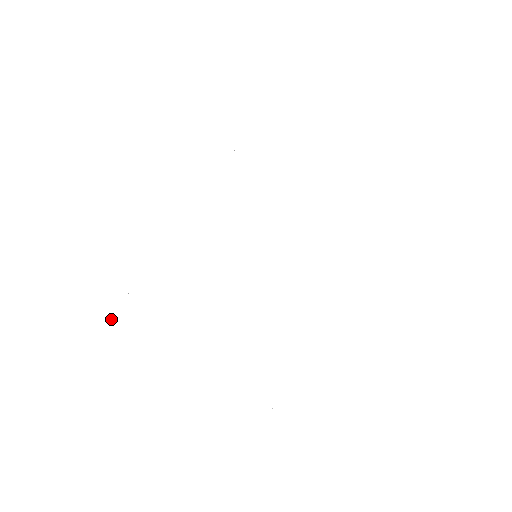
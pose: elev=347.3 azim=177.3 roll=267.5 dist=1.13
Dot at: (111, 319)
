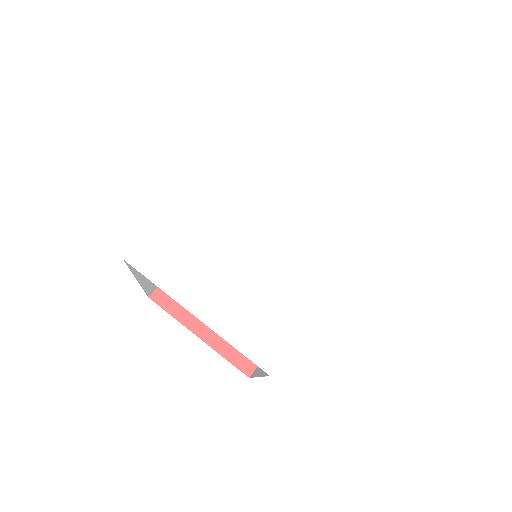
Dot at: (124, 258)
